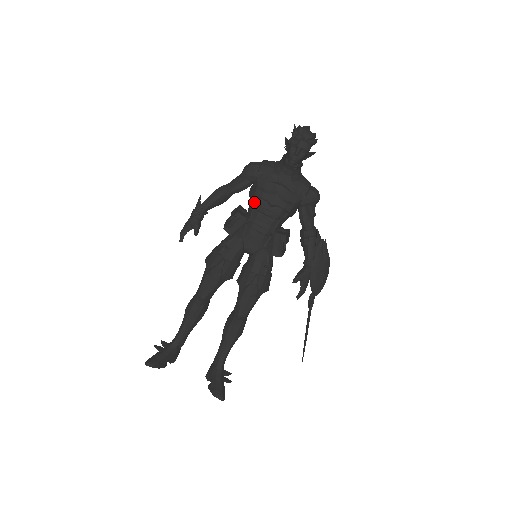
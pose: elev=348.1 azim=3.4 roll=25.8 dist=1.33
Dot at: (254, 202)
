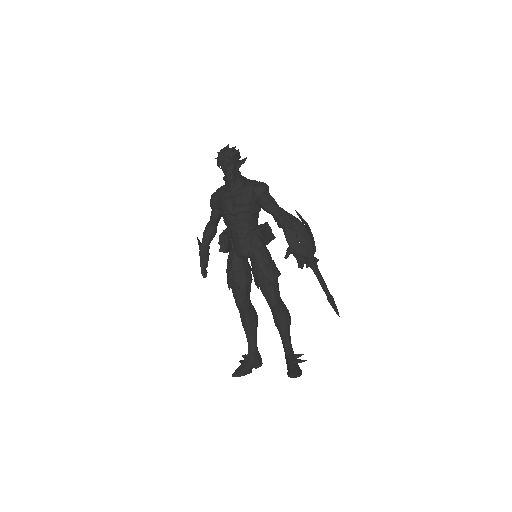
Dot at: (225, 221)
